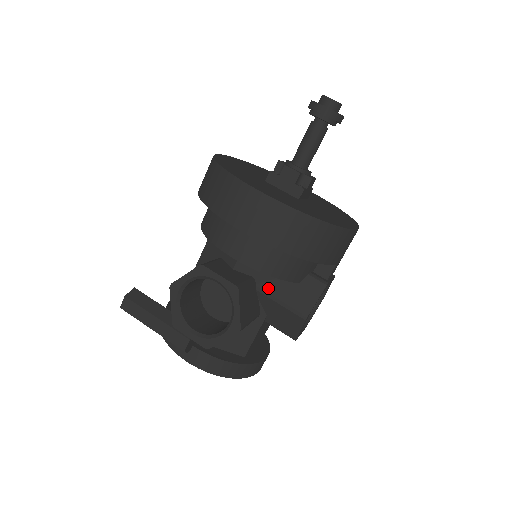
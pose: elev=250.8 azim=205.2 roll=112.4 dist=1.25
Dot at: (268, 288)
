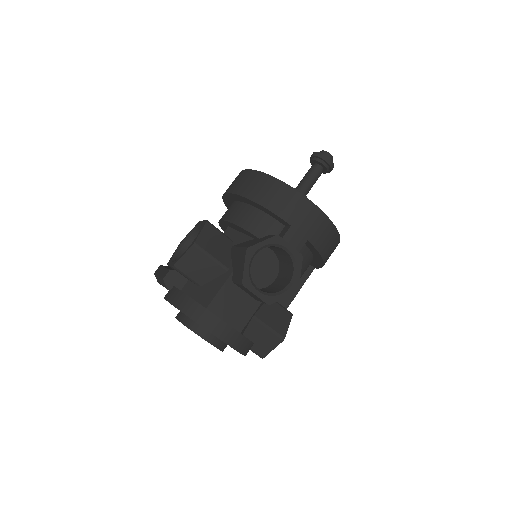
Dot at: (238, 245)
